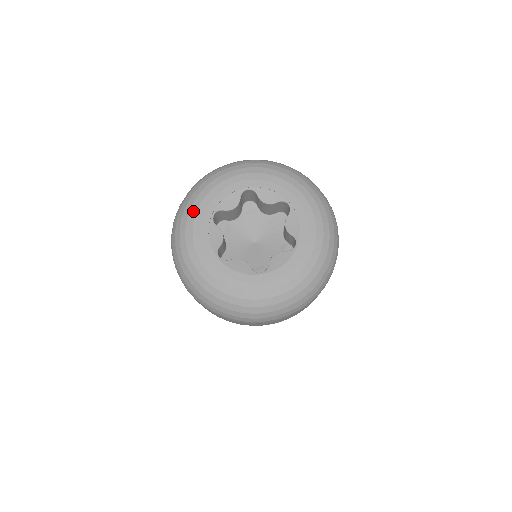
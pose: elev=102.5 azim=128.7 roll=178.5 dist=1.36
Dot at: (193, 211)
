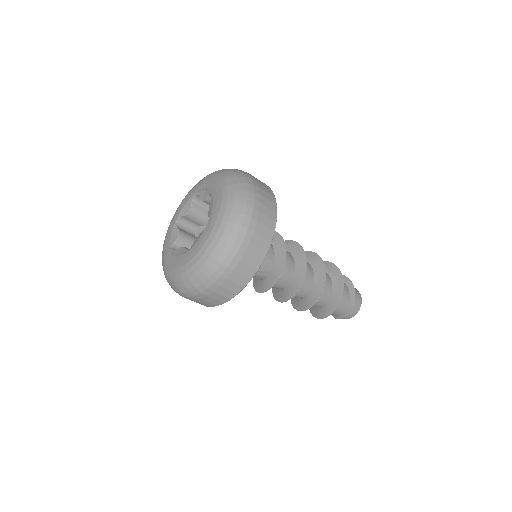
Dot at: (164, 263)
